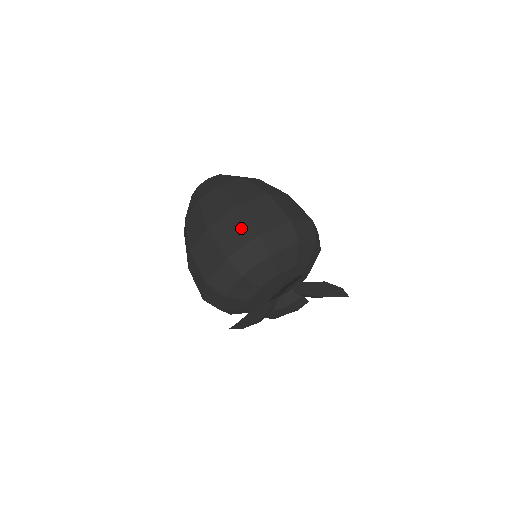
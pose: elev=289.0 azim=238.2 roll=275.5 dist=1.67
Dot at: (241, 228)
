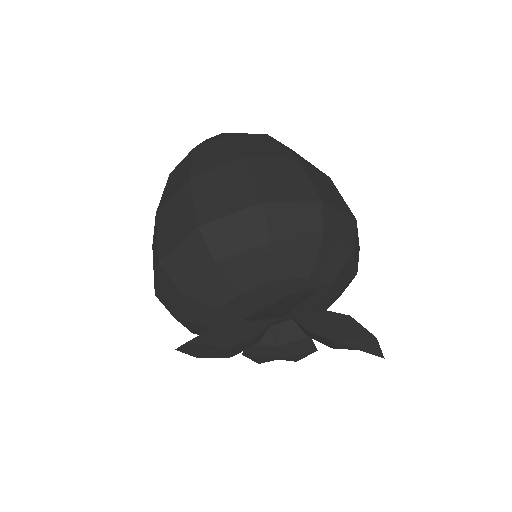
Dot at: (237, 188)
